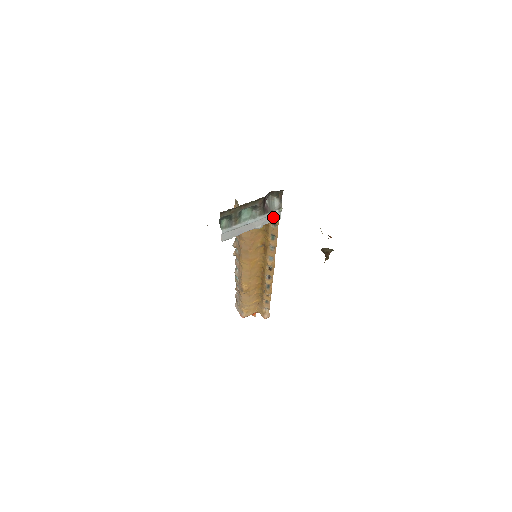
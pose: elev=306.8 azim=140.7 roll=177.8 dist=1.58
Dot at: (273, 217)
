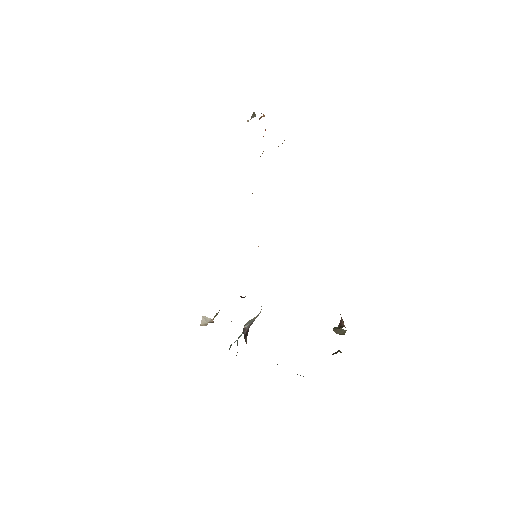
Dot at: occluded
